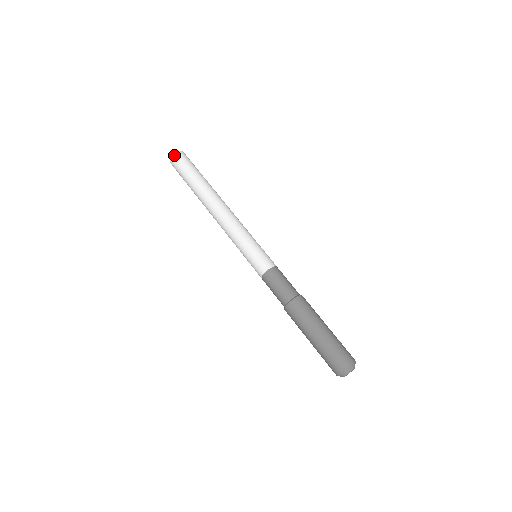
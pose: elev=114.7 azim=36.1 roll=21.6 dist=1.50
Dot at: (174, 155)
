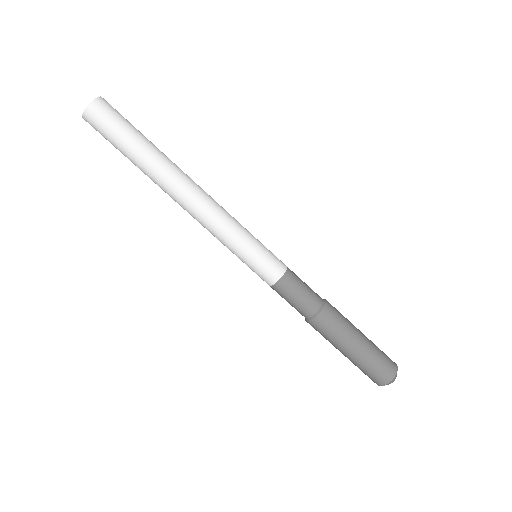
Dot at: (90, 108)
